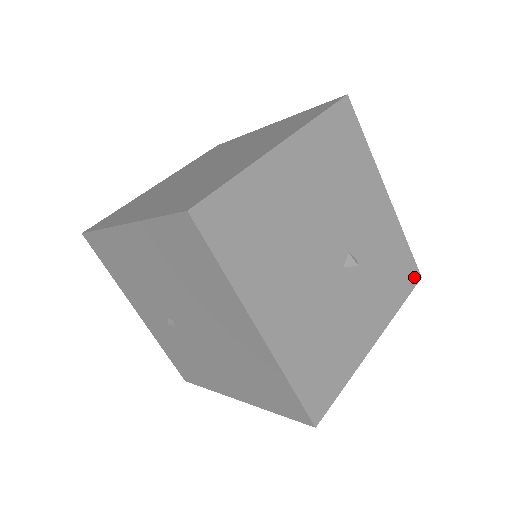
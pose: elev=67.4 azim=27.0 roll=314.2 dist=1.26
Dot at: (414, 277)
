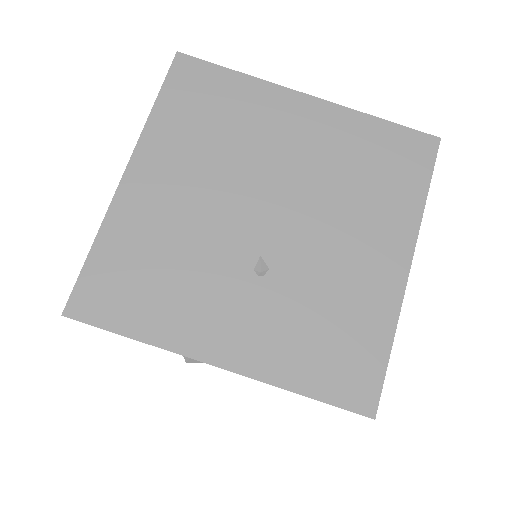
Dot at: occluded
